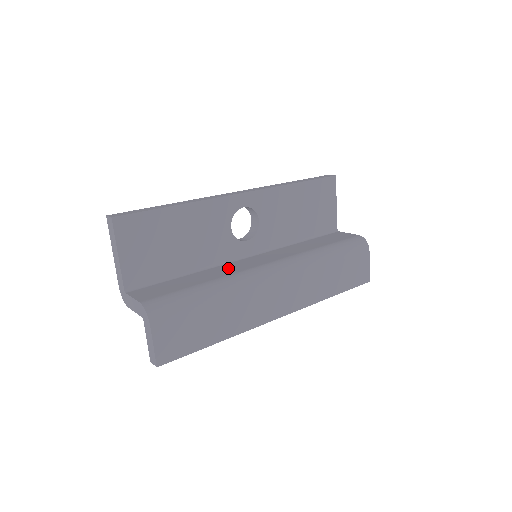
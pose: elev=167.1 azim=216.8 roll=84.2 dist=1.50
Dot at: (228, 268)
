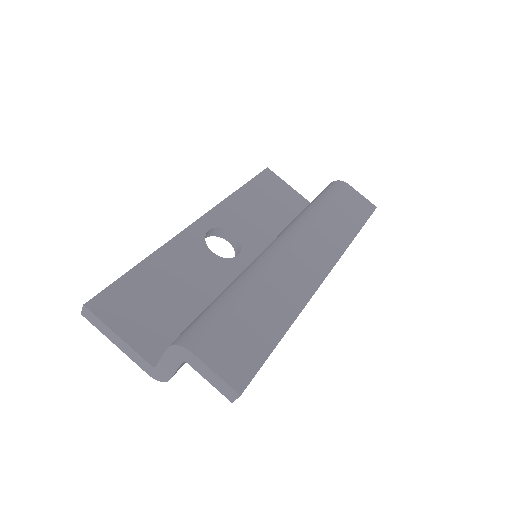
Dot at: occluded
